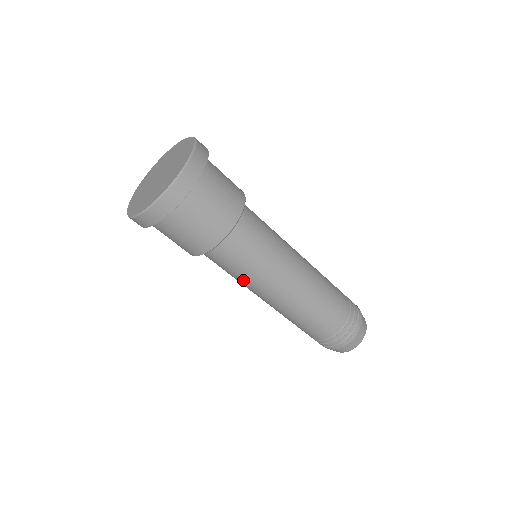
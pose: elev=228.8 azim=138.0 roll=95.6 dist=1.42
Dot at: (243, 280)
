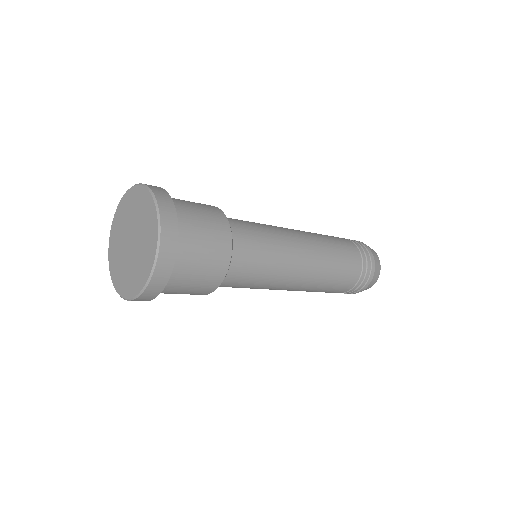
Dot at: (250, 288)
